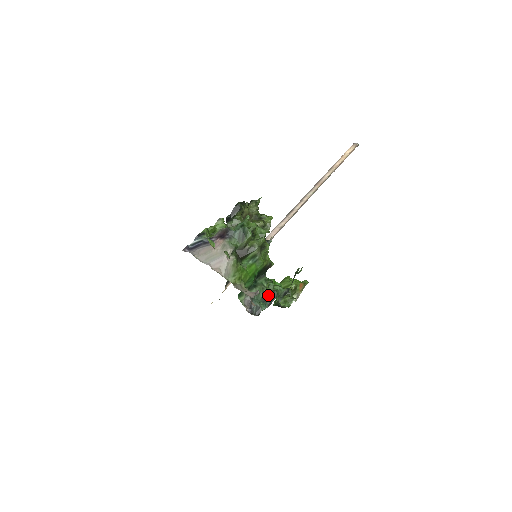
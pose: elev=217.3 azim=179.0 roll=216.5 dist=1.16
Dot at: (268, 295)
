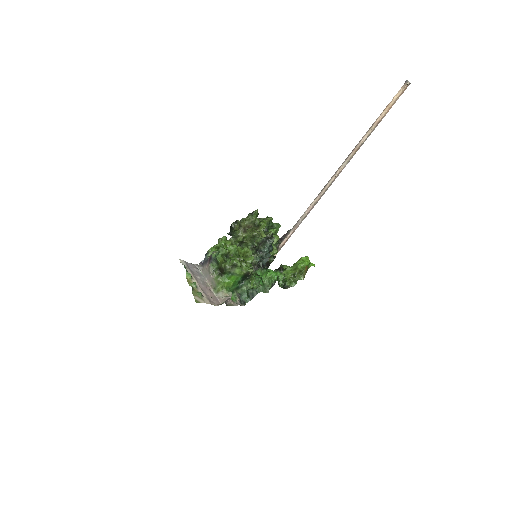
Dot at: (249, 293)
